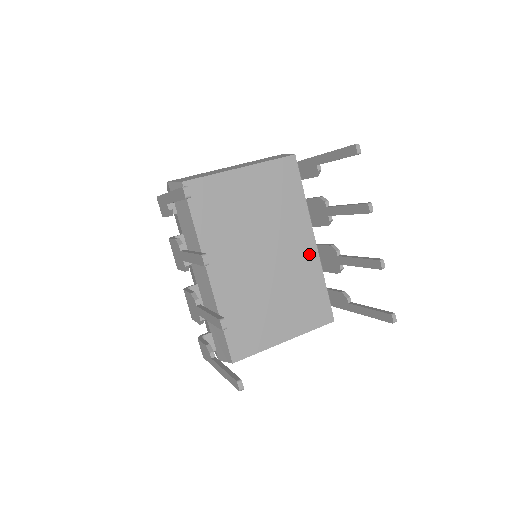
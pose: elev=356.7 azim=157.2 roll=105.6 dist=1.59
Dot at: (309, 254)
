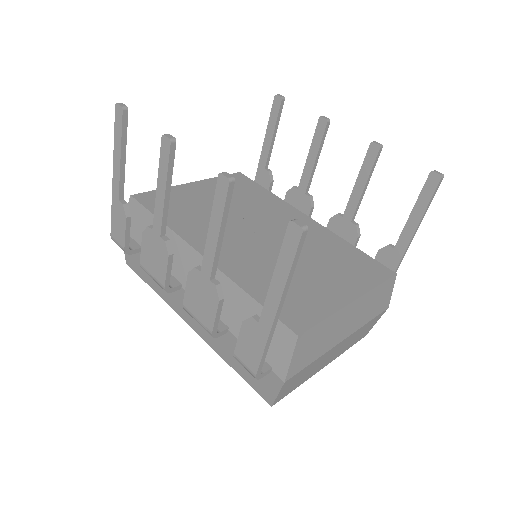
Dot at: (311, 227)
